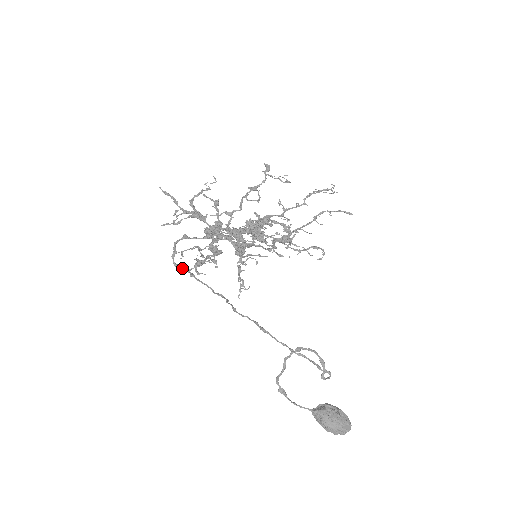
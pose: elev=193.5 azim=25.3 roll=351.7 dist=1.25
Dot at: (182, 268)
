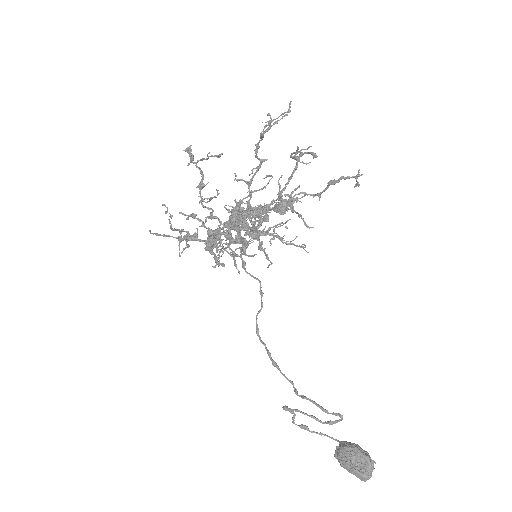
Dot at: (237, 256)
